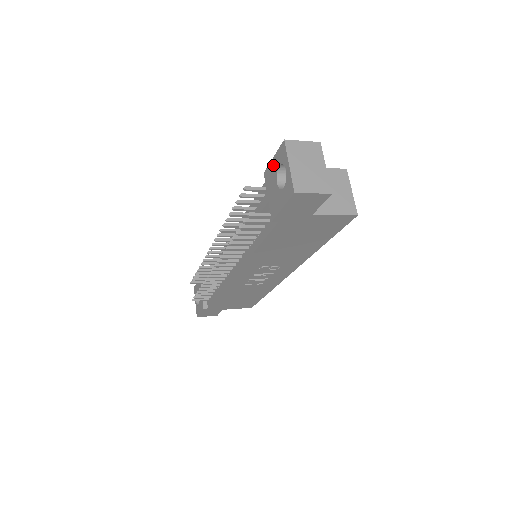
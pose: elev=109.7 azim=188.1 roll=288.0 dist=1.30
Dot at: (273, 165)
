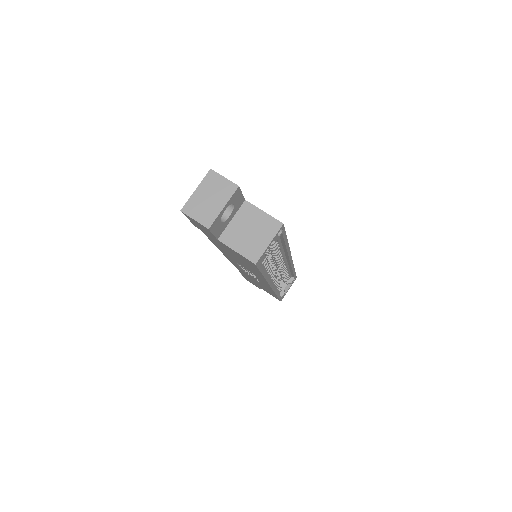
Dot at: occluded
